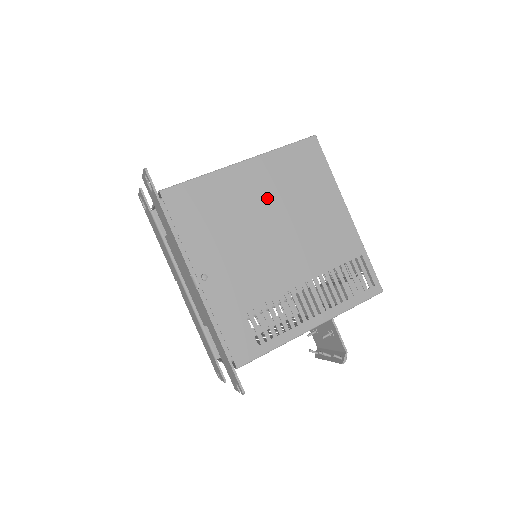
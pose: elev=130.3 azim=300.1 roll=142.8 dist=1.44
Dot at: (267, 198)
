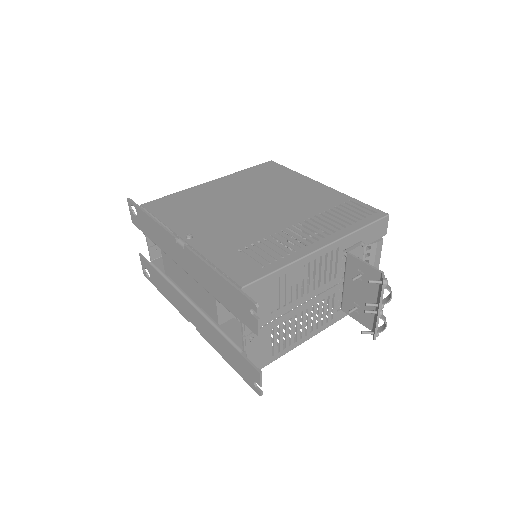
Dot at: (239, 191)
